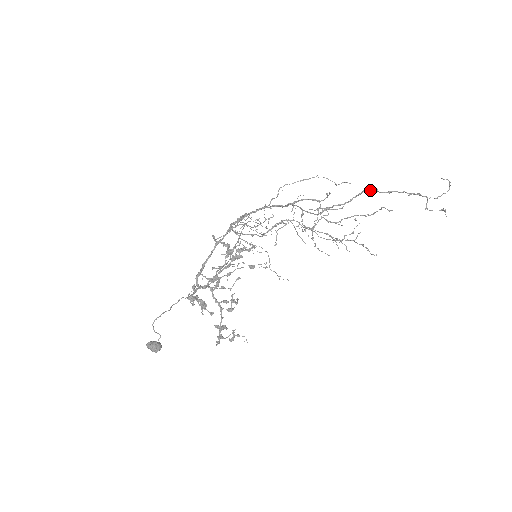
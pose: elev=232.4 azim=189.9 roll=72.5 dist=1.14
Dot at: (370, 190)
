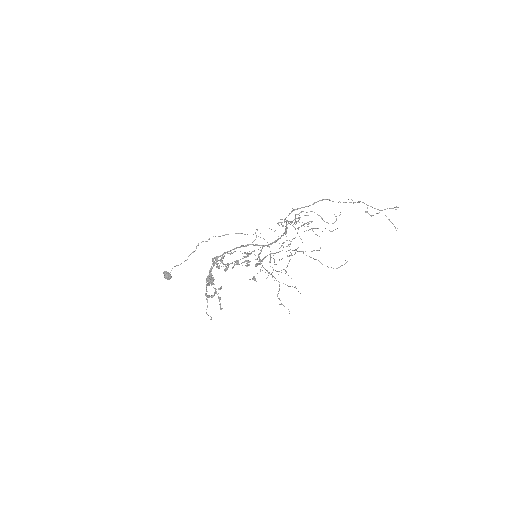
Dot at: (324, 199)
